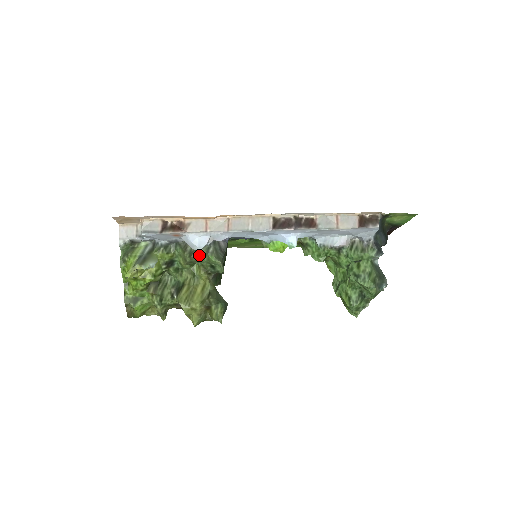
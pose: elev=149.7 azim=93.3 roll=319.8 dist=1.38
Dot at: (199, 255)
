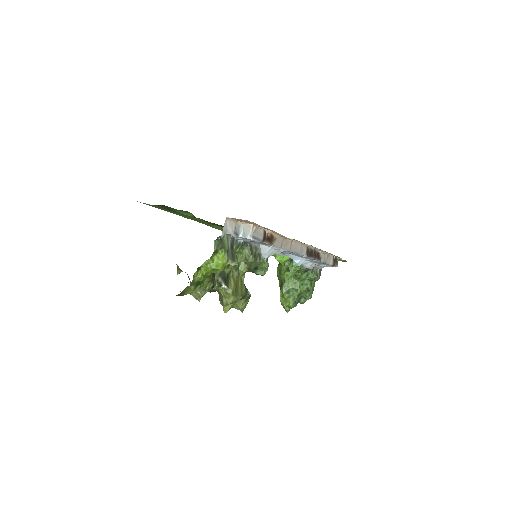
Dot at: (263, 261)
